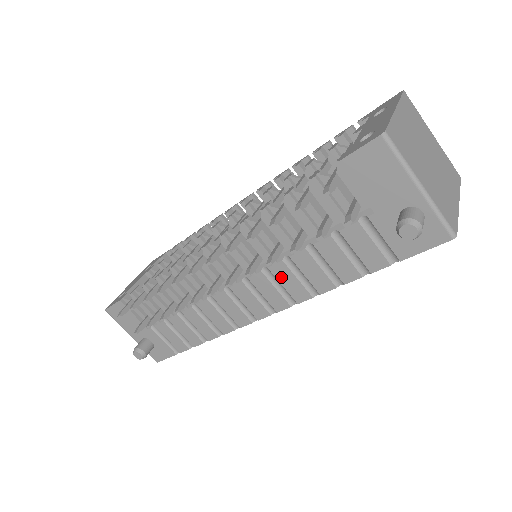
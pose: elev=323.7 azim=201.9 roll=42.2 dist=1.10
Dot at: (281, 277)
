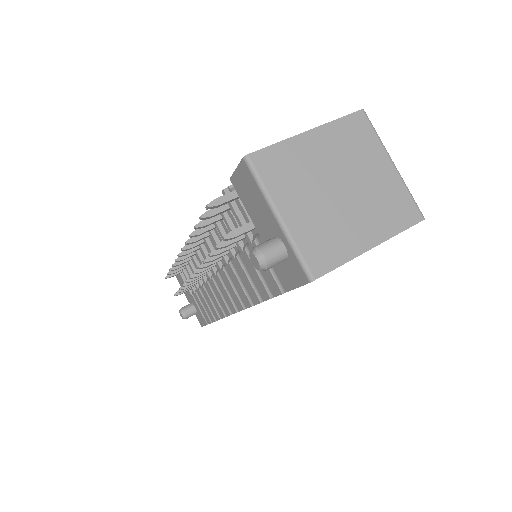
Dot at: (232, 278)
